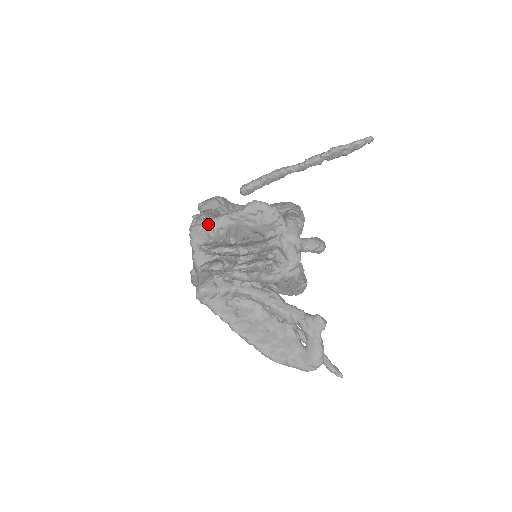
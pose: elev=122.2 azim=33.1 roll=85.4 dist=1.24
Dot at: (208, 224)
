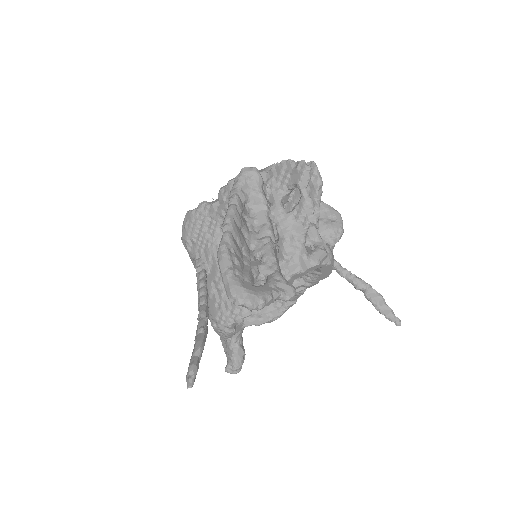
Dot at: occluded
